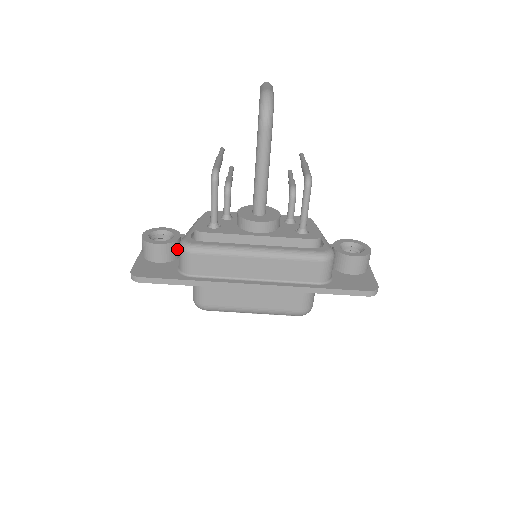
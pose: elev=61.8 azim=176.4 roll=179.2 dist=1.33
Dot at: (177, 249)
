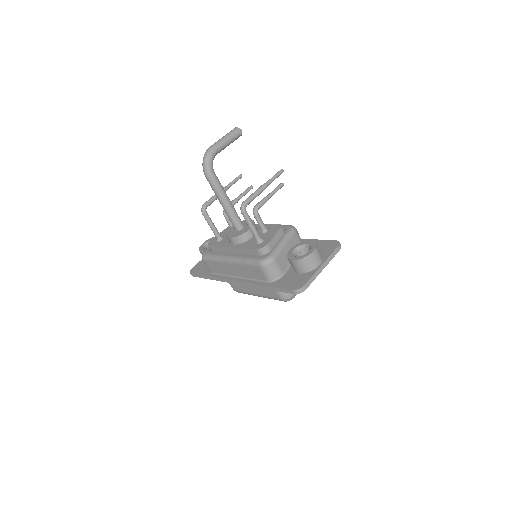
Dot at: occluded
